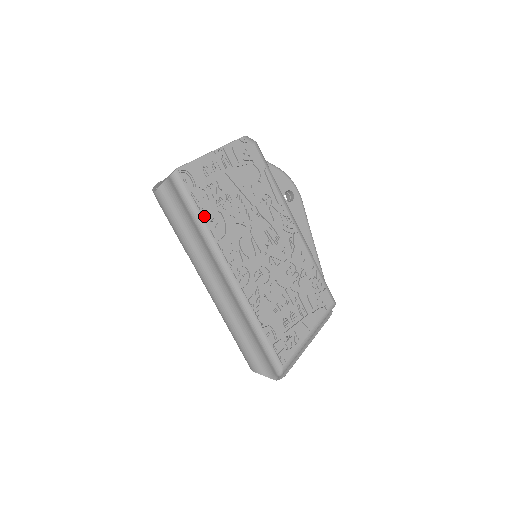
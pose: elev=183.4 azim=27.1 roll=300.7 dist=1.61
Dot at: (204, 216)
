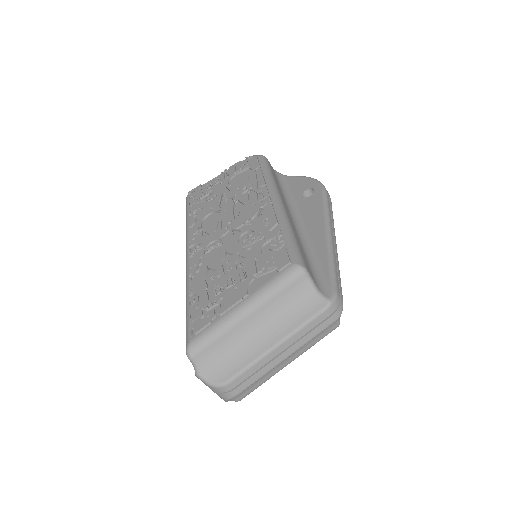
Dot at: (191, 215)
